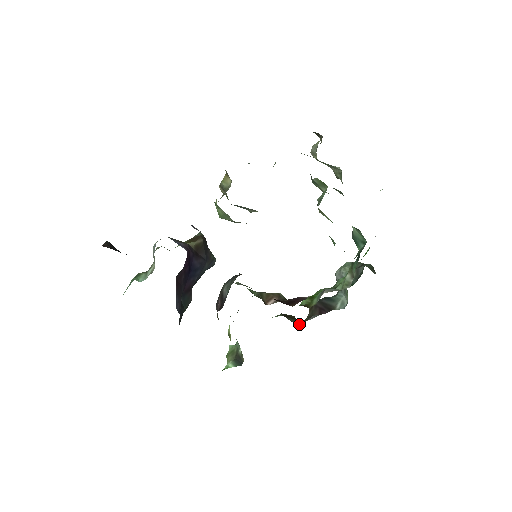
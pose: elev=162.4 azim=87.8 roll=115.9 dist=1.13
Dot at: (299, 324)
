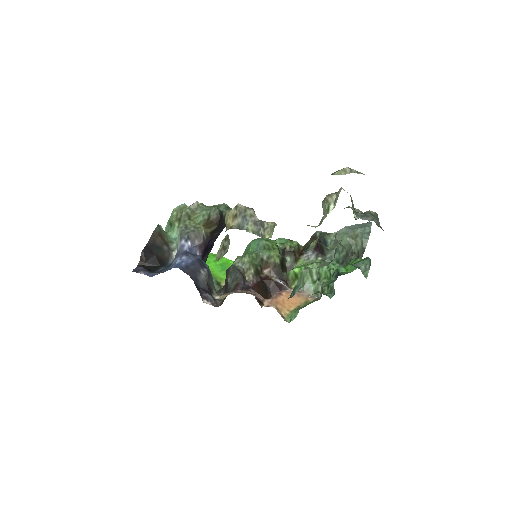
Dot at: occluded
